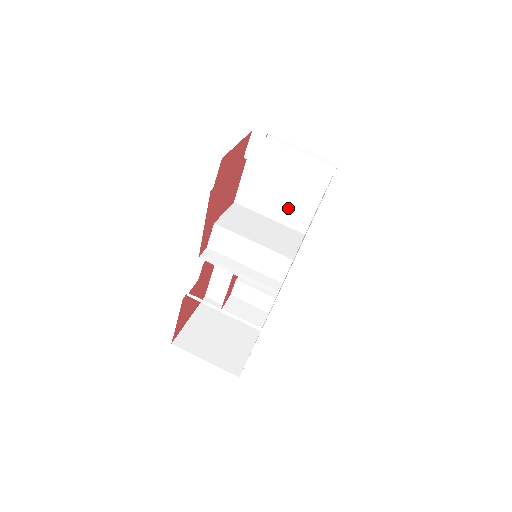
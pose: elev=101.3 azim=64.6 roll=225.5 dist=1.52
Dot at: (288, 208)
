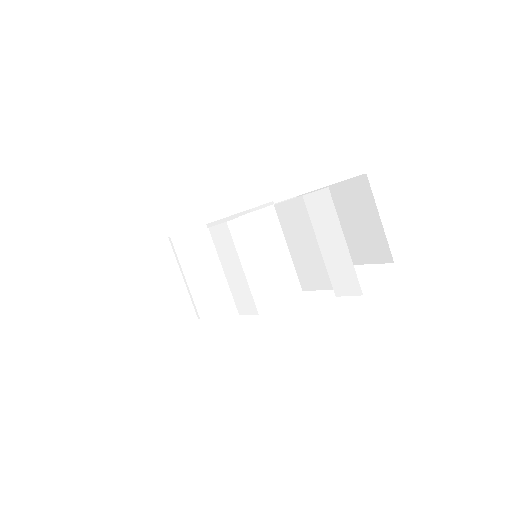
Dot at: (307, 261)
